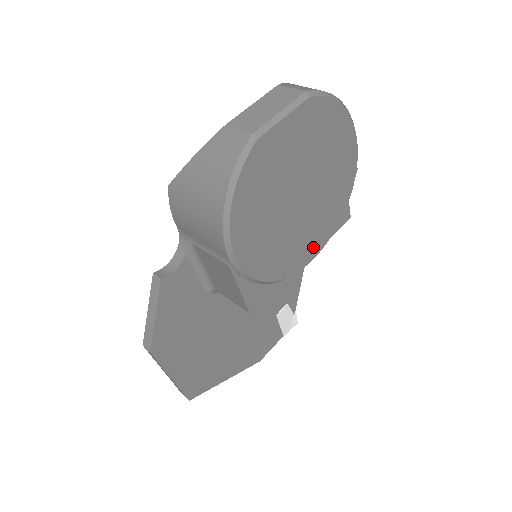
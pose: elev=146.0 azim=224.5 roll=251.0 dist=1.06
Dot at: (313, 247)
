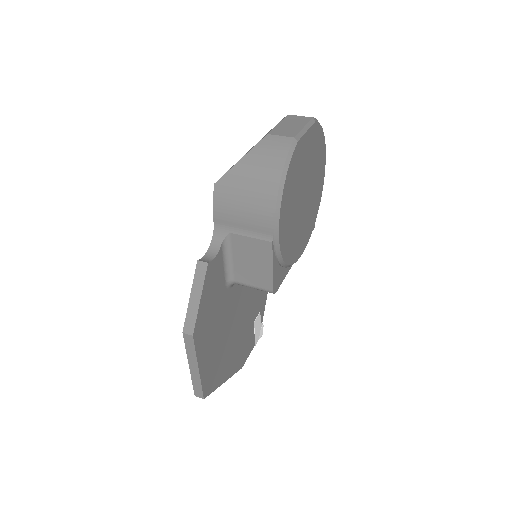
Dot at: (303, 243)
